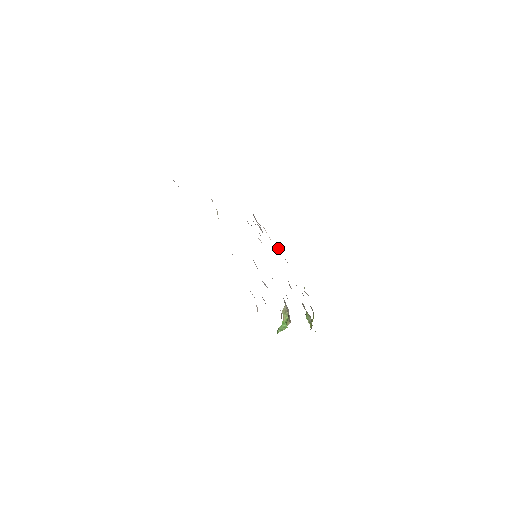
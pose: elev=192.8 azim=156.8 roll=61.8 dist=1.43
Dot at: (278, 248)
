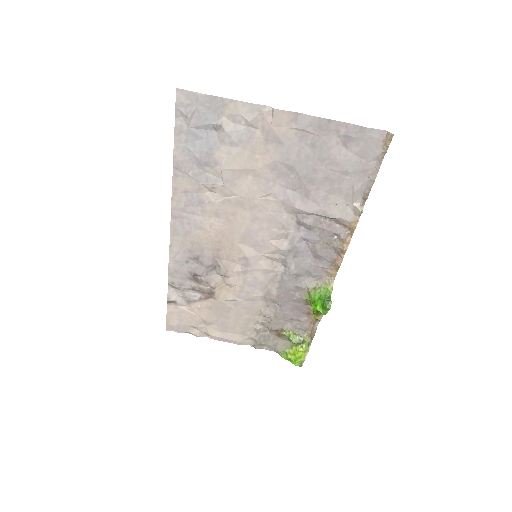
Dot at: (203, 325)
